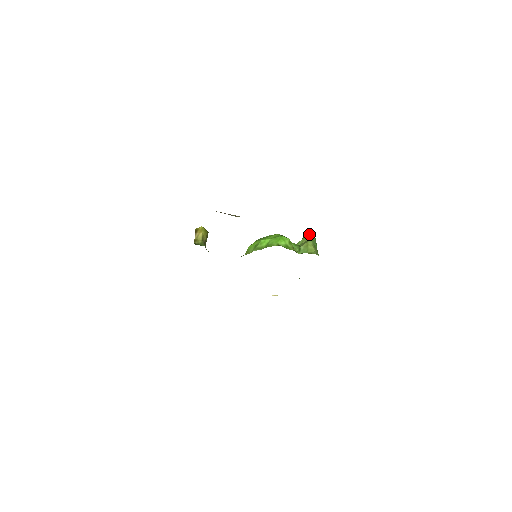
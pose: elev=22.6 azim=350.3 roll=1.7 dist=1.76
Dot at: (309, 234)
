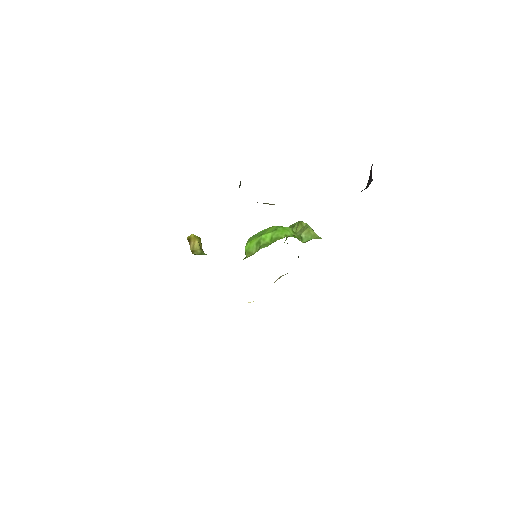
Dot at: (298, 221)
